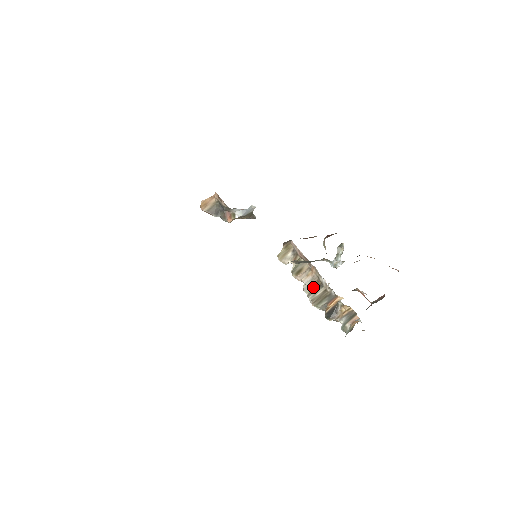
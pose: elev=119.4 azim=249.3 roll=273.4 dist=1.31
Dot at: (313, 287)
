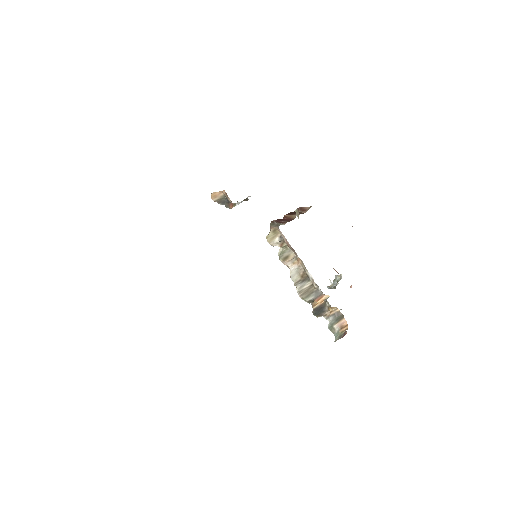
Dot at: (299, 277)
